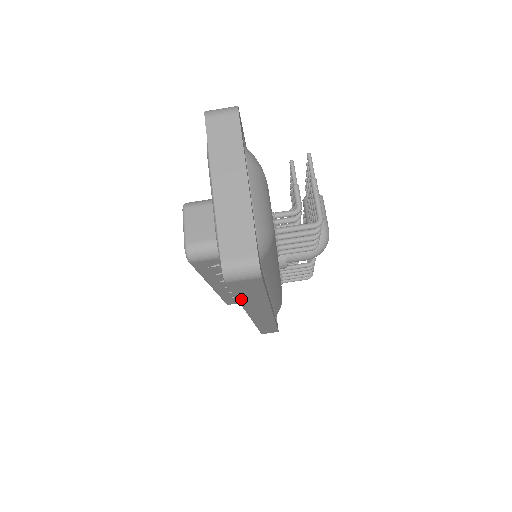
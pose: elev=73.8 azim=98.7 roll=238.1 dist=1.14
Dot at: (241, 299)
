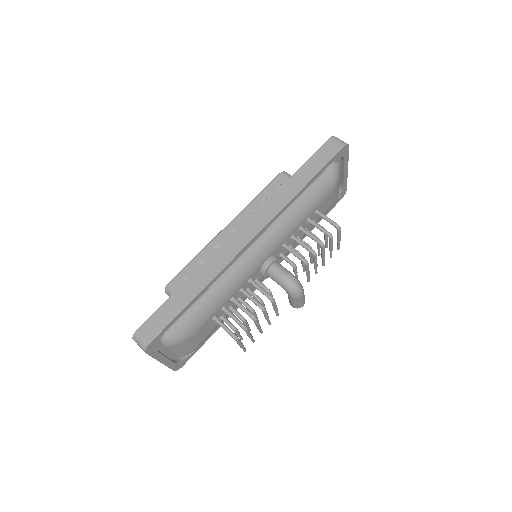
Dot at: (299, 171)
